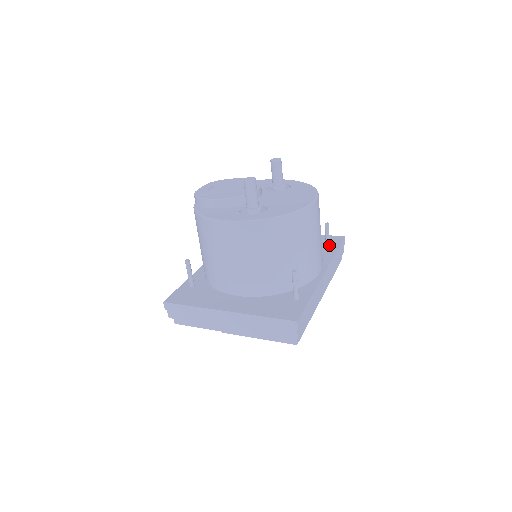
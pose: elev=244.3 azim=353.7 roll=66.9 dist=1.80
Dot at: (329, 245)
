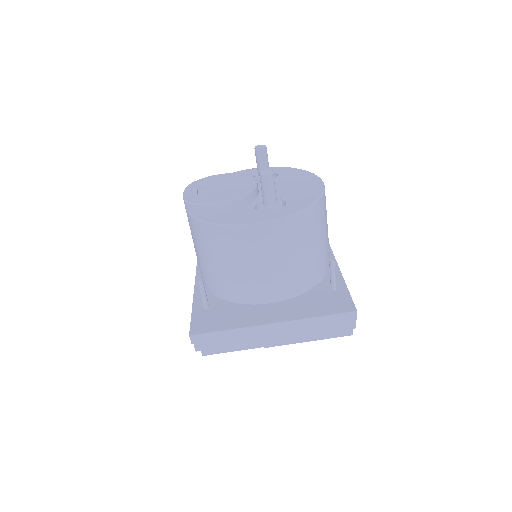
Dot at: occluded
